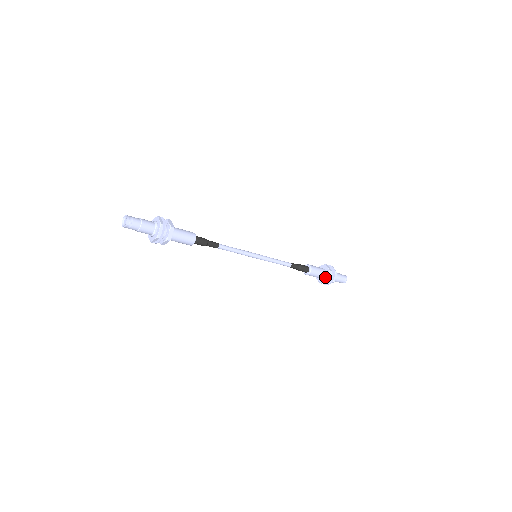
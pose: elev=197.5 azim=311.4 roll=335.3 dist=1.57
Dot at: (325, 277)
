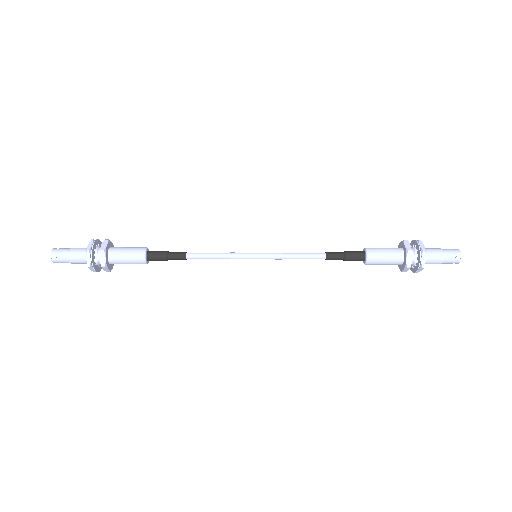
Dot at: (403, 262)
